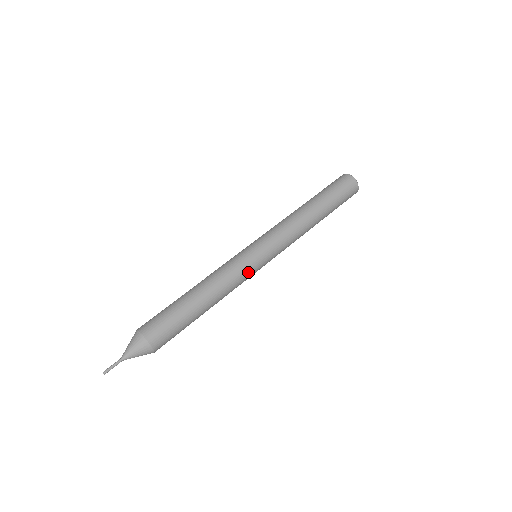
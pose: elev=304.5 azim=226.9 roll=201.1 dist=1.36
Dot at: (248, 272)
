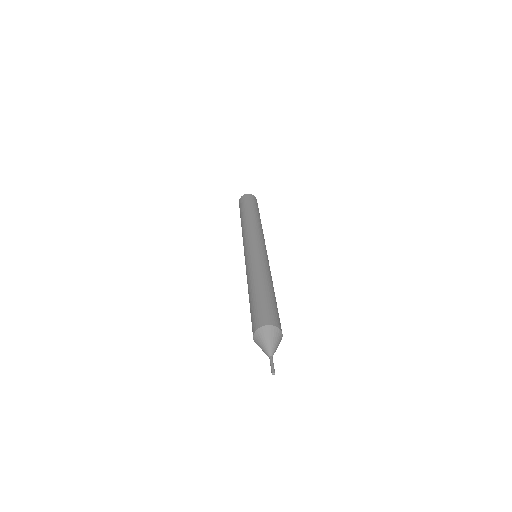
Dot at: occluded
